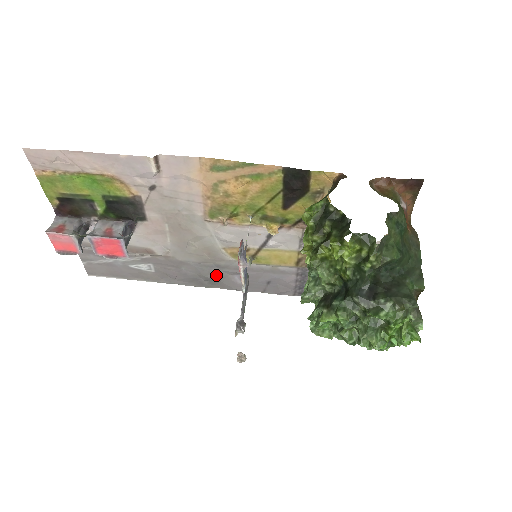
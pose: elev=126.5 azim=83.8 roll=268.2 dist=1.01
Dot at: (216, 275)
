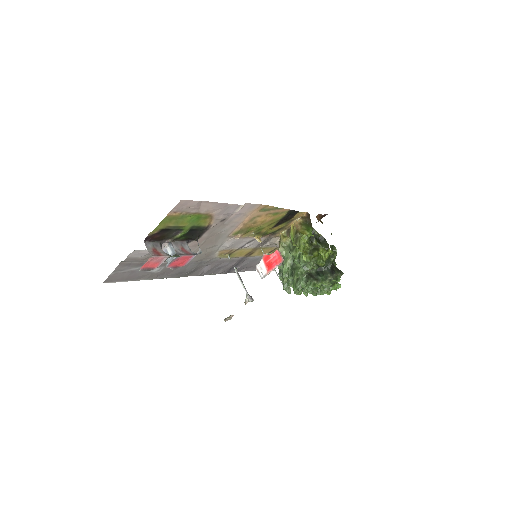
Dot at: (197, 268)
